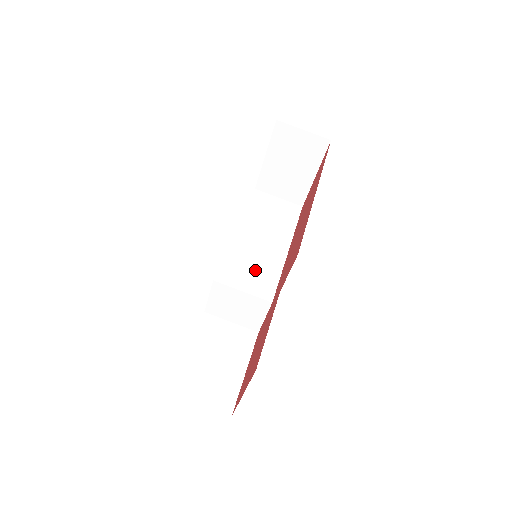
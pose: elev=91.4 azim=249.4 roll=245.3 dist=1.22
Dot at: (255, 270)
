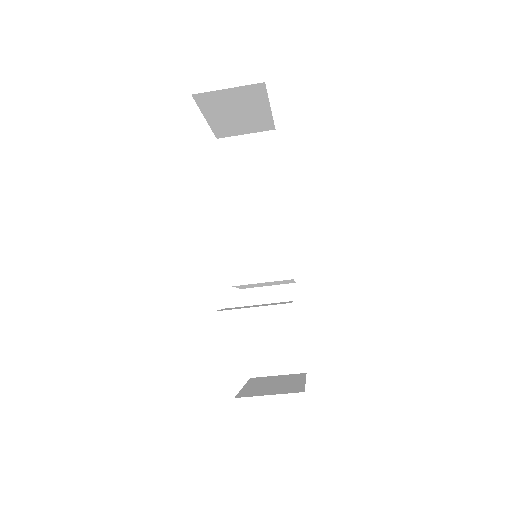
Dot at: (263, 251)
